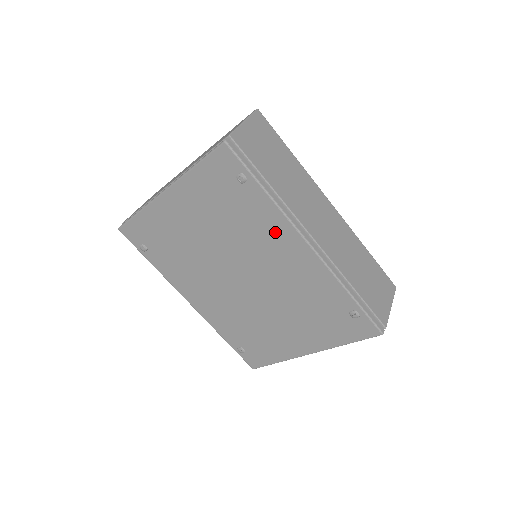
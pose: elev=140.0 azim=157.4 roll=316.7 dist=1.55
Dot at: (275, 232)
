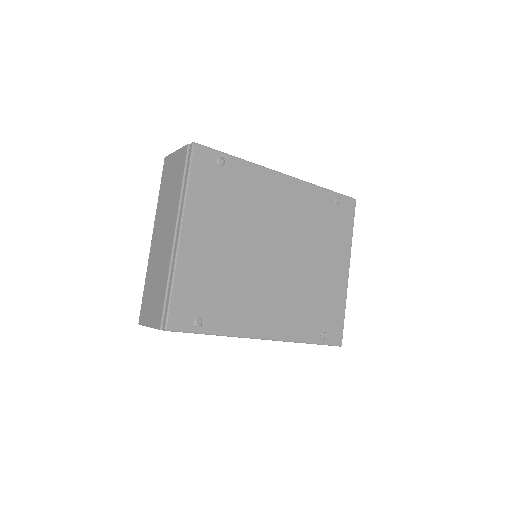
Dot at: (264, 185)
